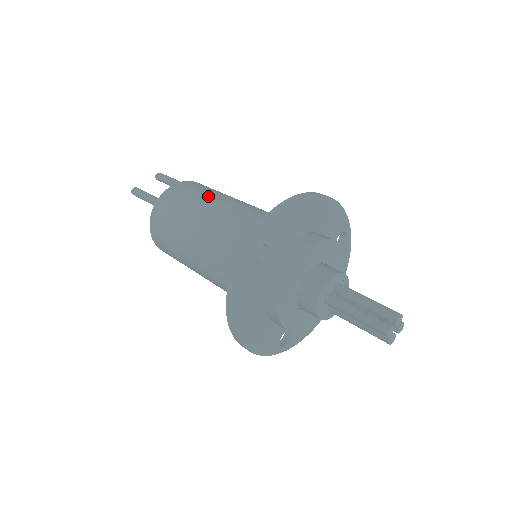
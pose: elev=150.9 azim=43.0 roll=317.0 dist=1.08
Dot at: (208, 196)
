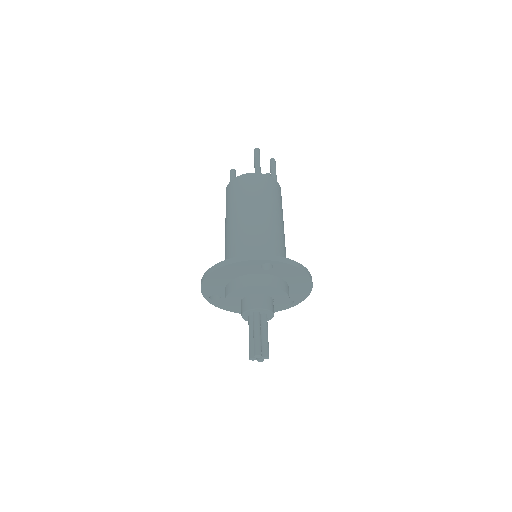
Dot at: (279, 208)
